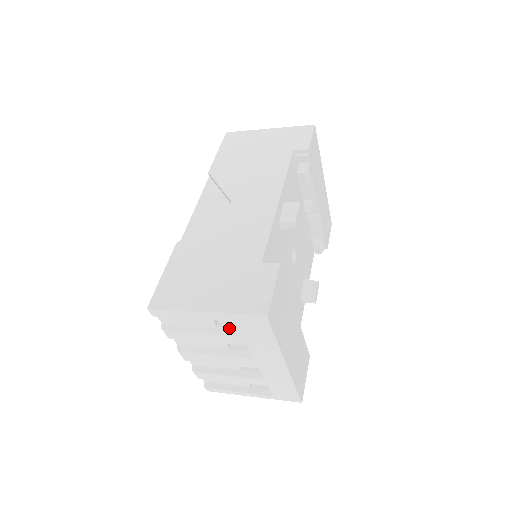
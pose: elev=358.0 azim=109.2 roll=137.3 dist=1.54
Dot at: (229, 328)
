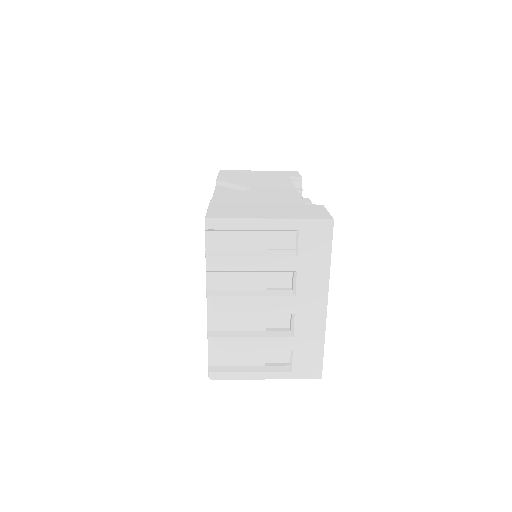
Dot at: (282, 250)
